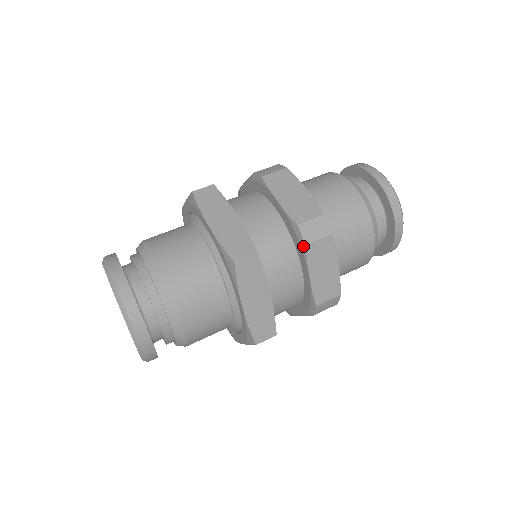
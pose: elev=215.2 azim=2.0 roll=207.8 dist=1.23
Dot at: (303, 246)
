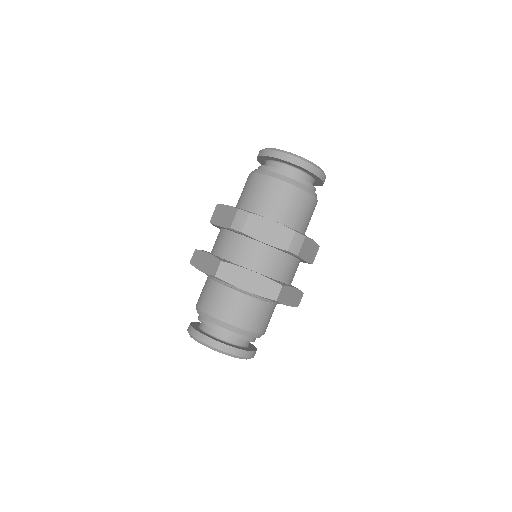
Dot at: (242, 234)
